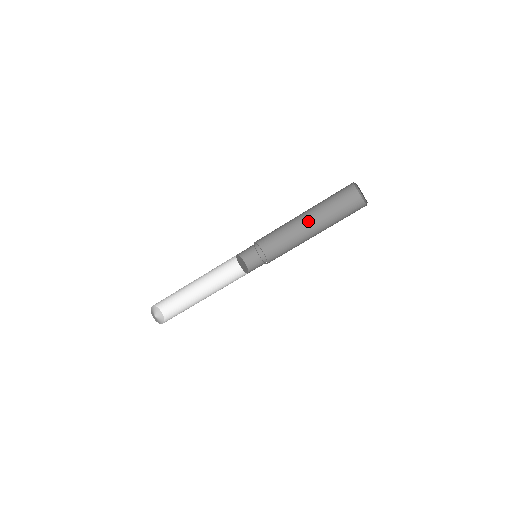
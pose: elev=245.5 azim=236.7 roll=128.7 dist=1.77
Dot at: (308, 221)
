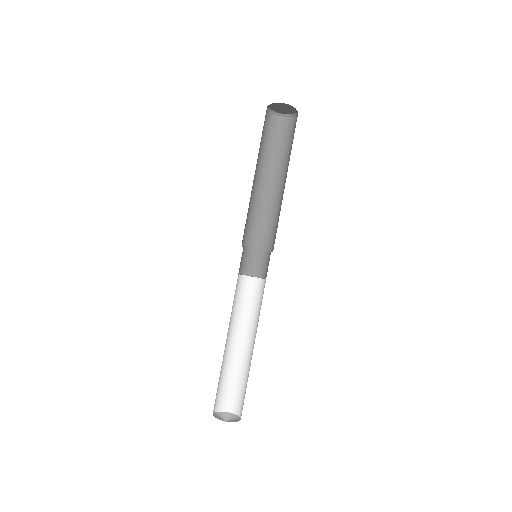
Dot at: (281, 184)
